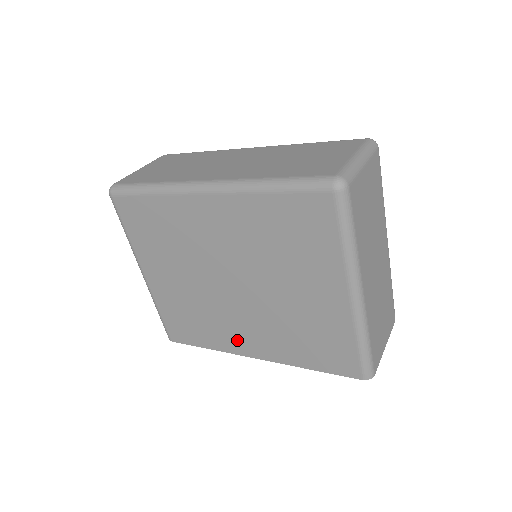
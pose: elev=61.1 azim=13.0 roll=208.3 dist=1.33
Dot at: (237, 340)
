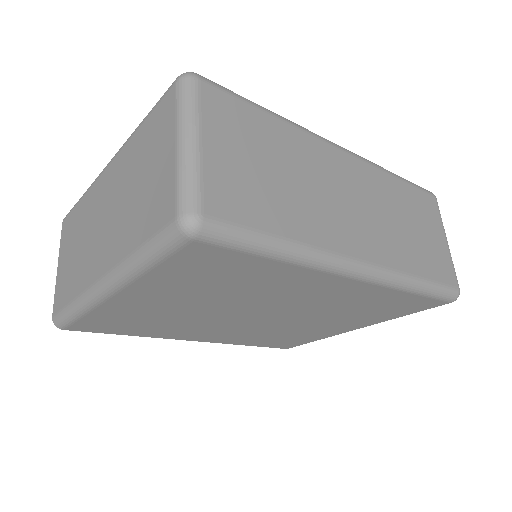
Dot at: (191, 335)
